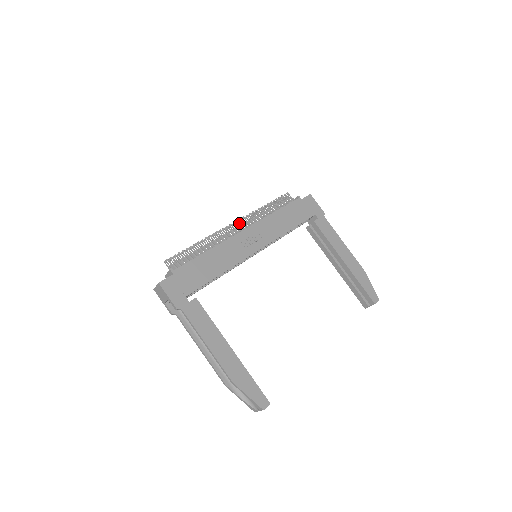
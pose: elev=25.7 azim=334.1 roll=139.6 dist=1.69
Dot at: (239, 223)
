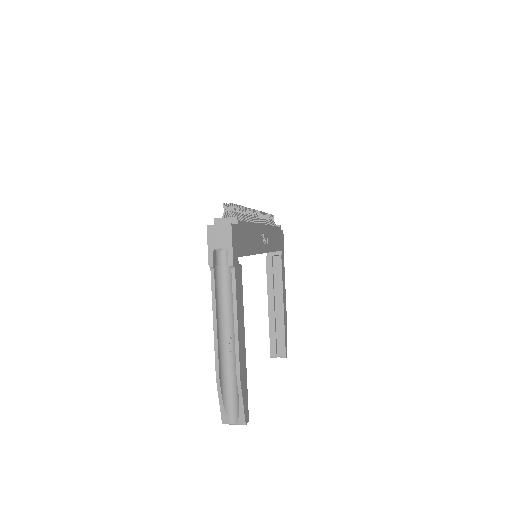
Dot at: (258, 214)
